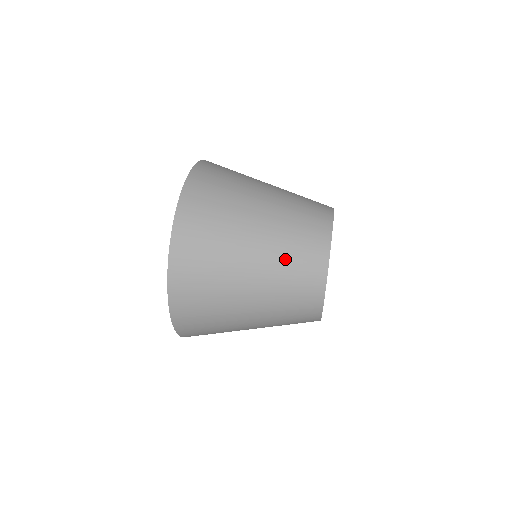
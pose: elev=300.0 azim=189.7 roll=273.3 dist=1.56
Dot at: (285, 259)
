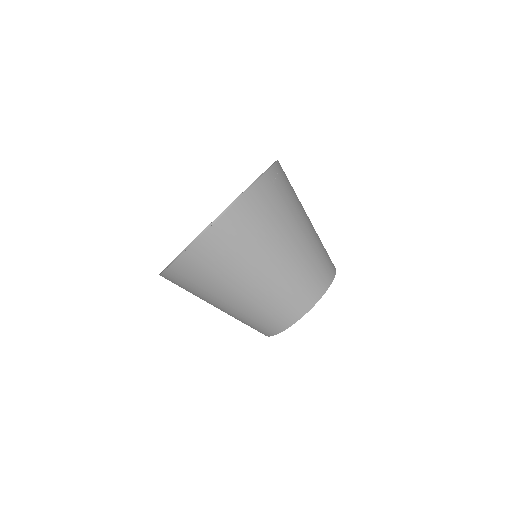
Dot at: (257, 311)
